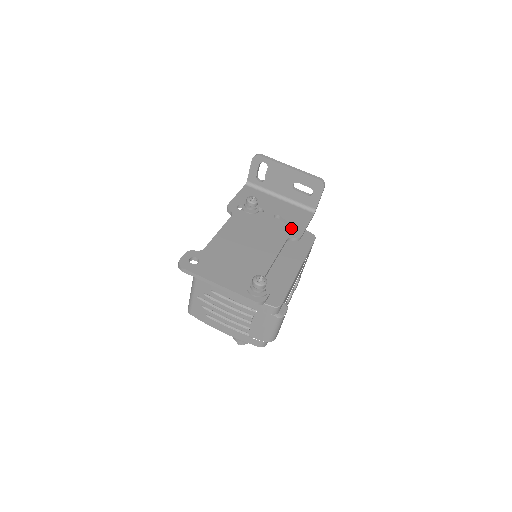
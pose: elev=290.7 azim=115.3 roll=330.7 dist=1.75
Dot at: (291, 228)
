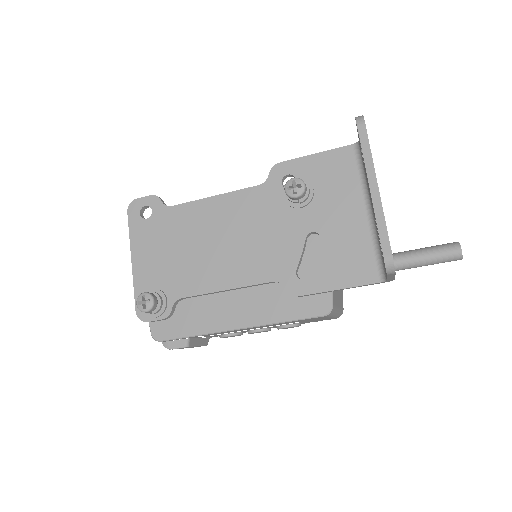
Dot at: (313, 270)
